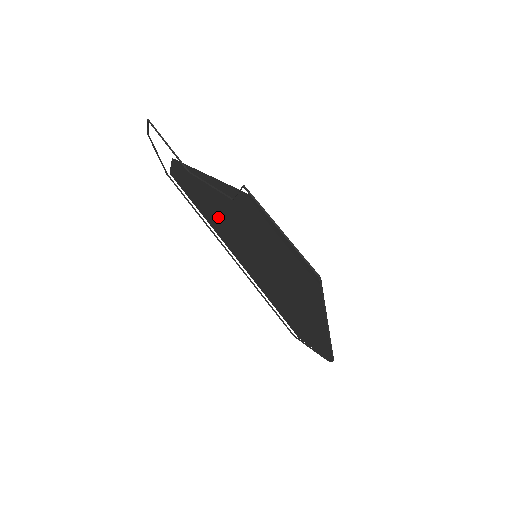
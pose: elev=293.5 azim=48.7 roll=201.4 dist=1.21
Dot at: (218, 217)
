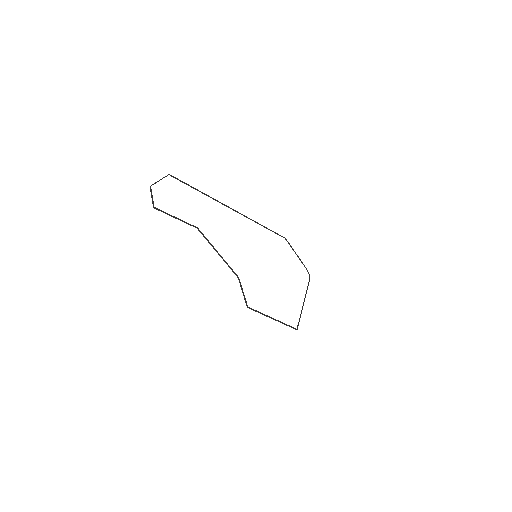
Dot at: occluded
